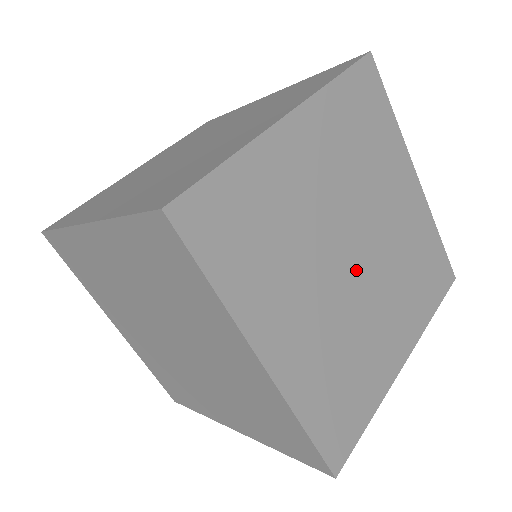
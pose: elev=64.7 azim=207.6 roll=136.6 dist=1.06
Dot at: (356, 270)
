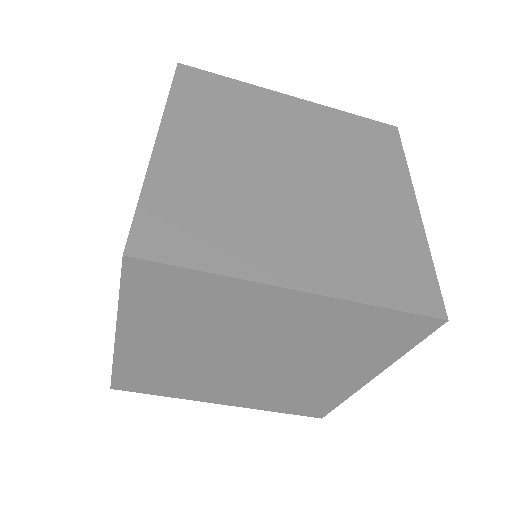
Dot at: (261, 365)
